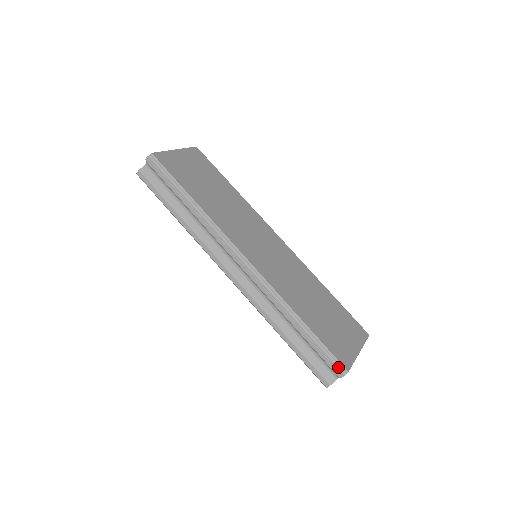
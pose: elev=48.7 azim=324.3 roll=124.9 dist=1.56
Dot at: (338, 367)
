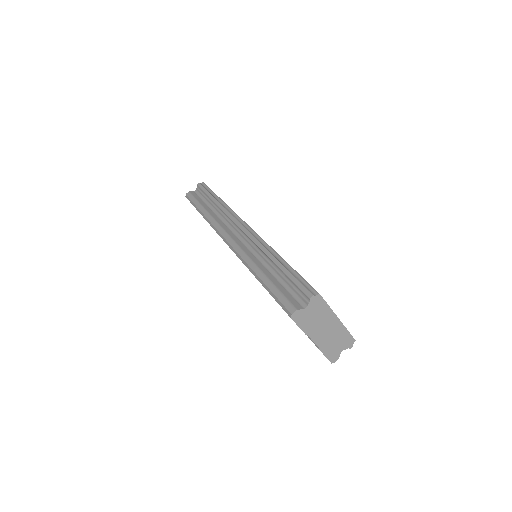
Dot at: (309, 290)
